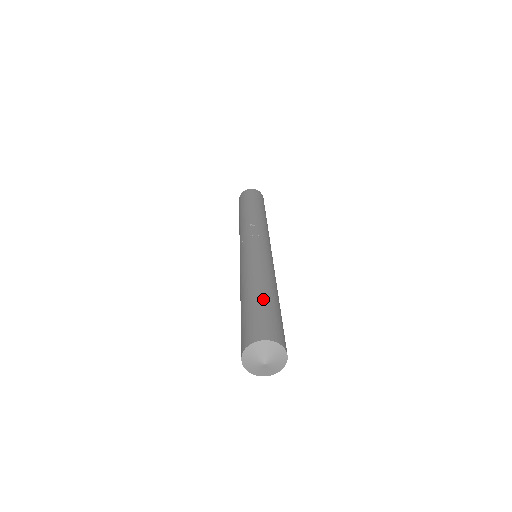
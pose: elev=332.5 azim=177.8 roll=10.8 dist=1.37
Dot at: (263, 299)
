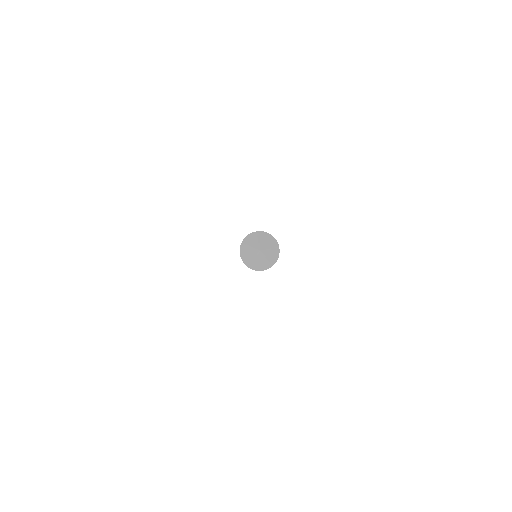
Dot at: occluded
